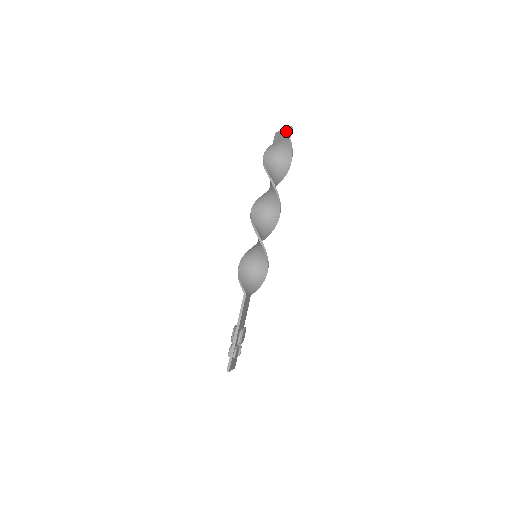
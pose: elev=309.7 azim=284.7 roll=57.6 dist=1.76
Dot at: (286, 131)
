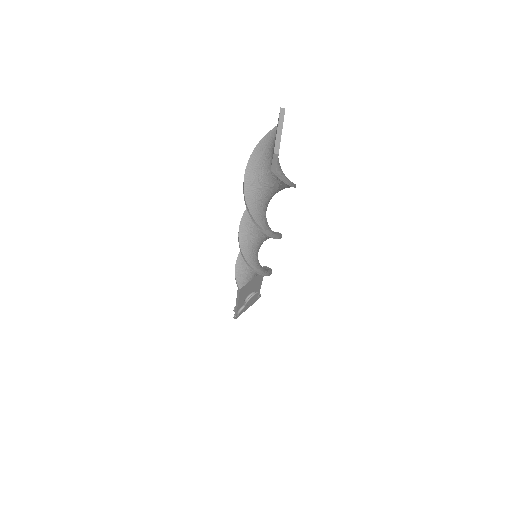
Dot at: occluded
